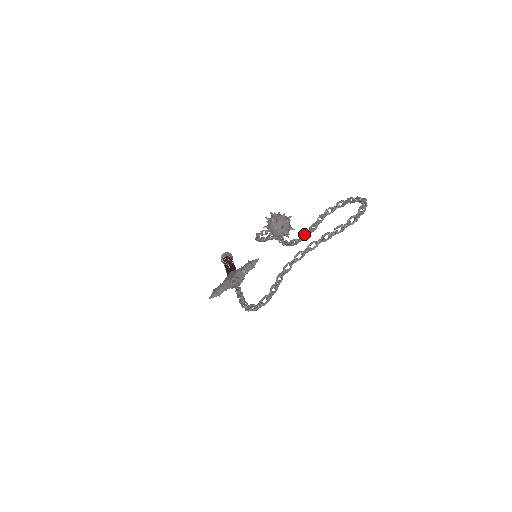
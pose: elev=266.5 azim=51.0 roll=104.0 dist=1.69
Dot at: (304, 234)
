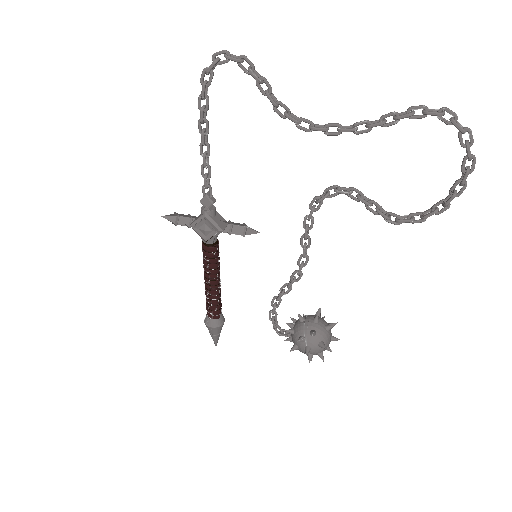
Dot at: (346, 189)
